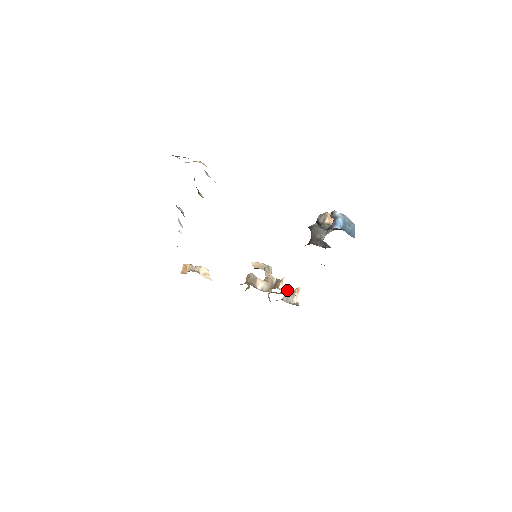
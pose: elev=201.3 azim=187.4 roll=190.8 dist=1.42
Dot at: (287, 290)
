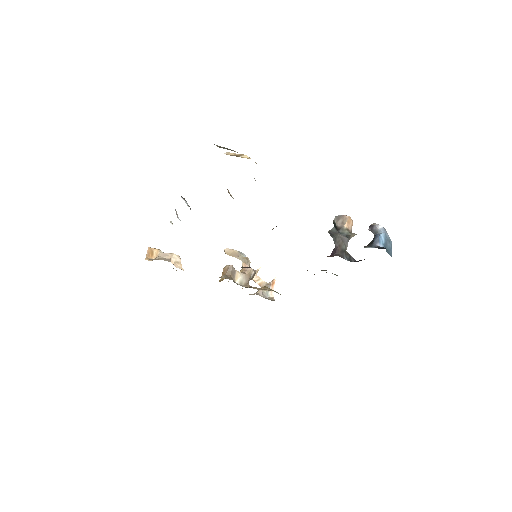
Dot at: (262, 282)
